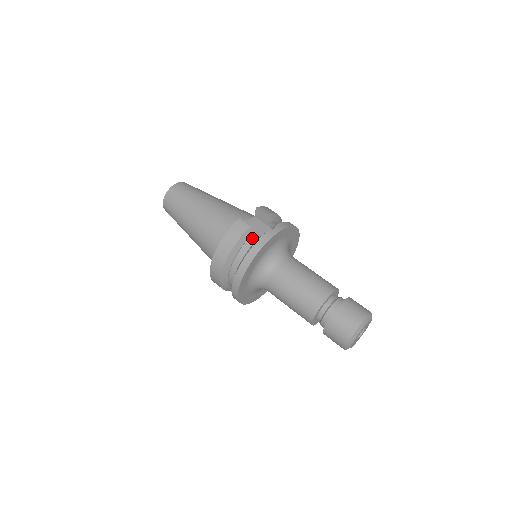
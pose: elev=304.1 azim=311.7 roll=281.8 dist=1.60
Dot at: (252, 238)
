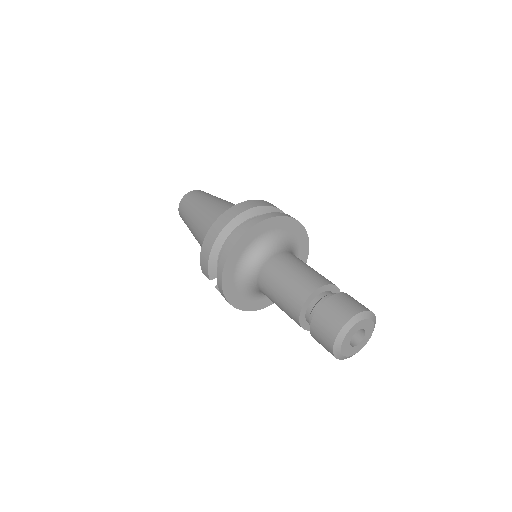
Dot at: occluded
